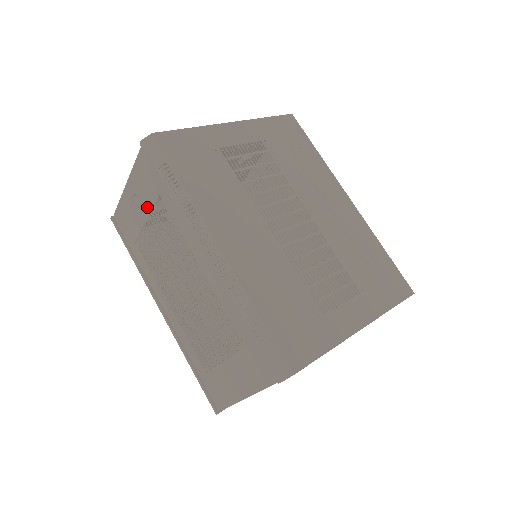
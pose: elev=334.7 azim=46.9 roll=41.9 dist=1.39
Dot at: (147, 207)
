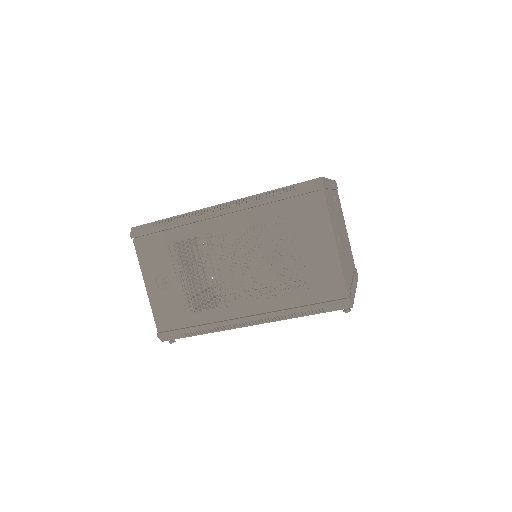
Dot at: (169, 268)
